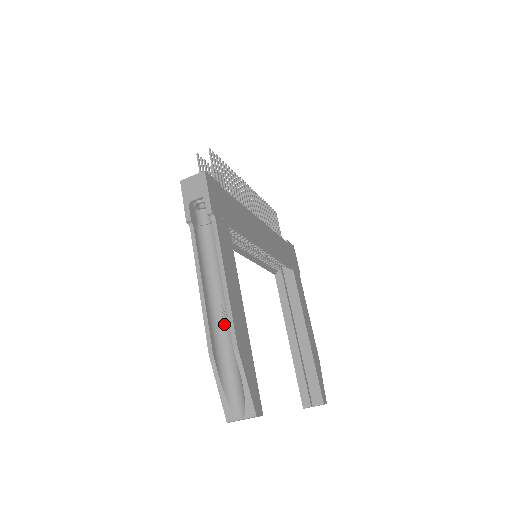
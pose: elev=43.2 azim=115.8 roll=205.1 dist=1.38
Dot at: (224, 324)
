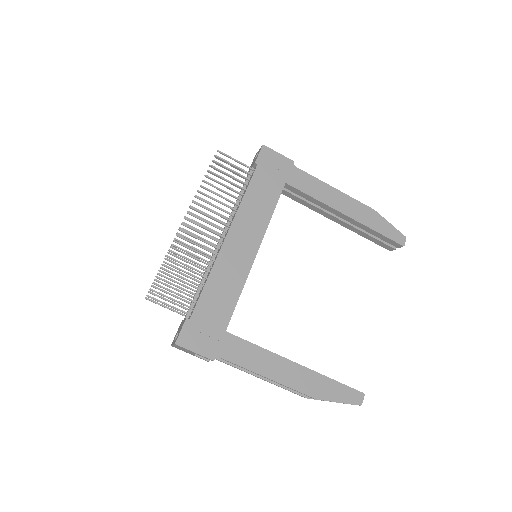
Dot at: occluded
